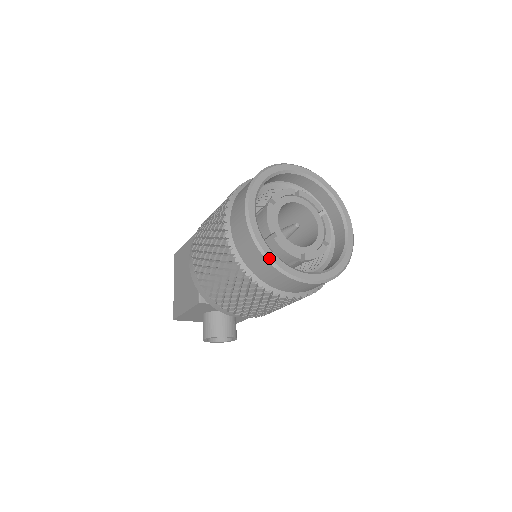
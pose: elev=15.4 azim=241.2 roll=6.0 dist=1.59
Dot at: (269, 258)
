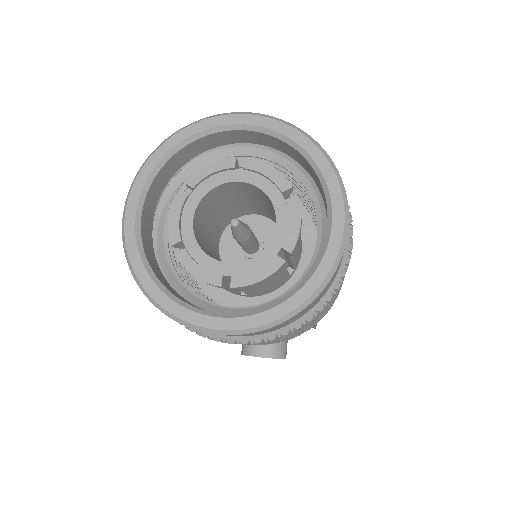
Dot at: (146, 292)
